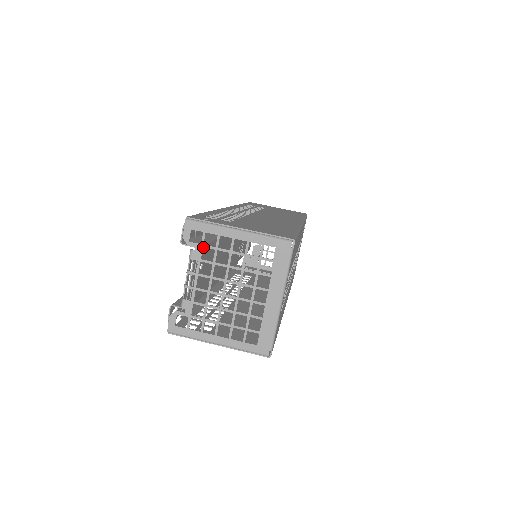
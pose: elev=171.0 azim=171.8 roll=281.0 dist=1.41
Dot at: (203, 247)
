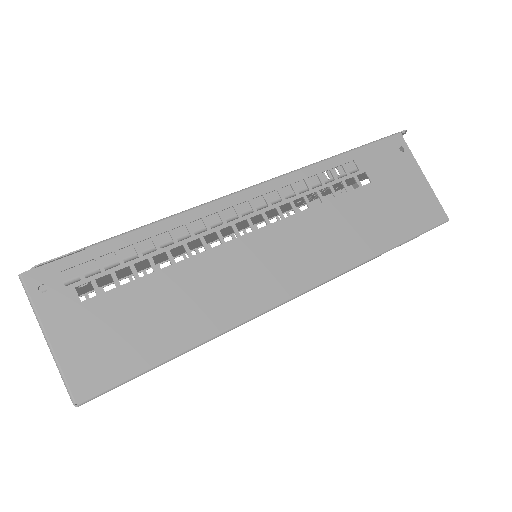
Dot at: (74, 282)
